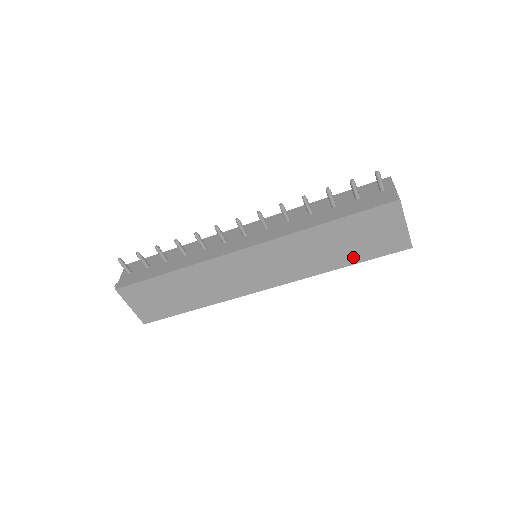
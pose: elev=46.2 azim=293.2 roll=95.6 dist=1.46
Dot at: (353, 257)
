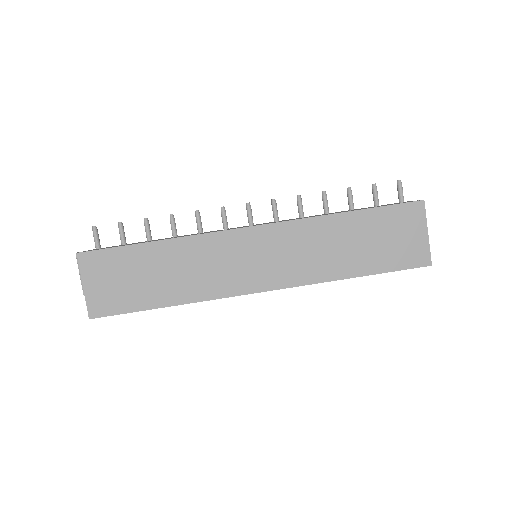
Dot at: (368, 265)
